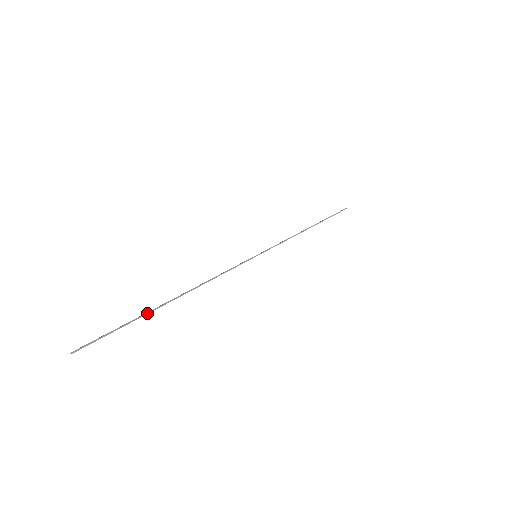
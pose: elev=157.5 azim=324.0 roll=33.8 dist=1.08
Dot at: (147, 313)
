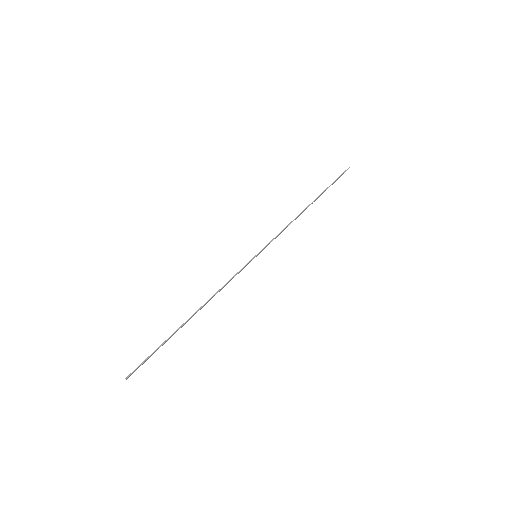
Dot at: (171, 336)
